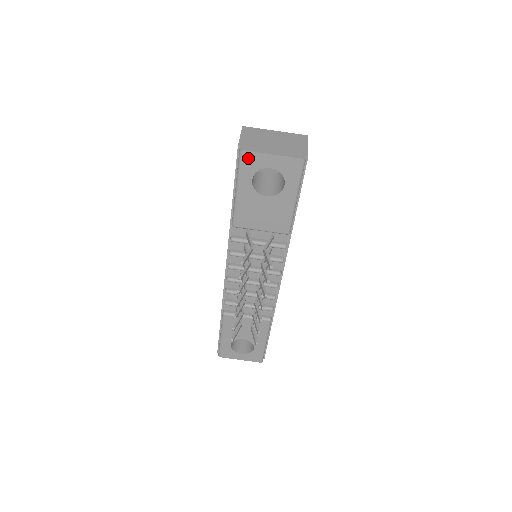
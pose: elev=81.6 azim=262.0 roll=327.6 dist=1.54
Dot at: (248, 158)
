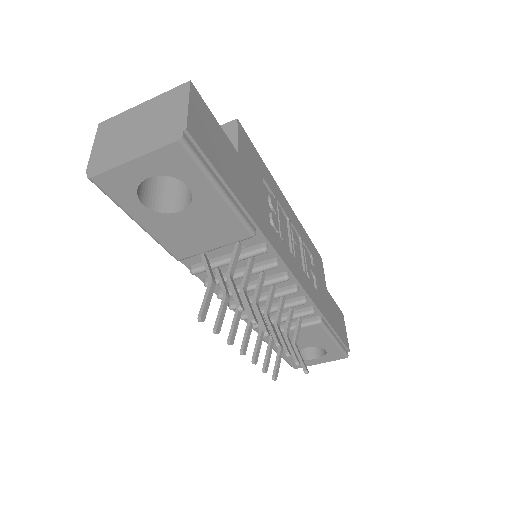
Dot at: (108, 183)
